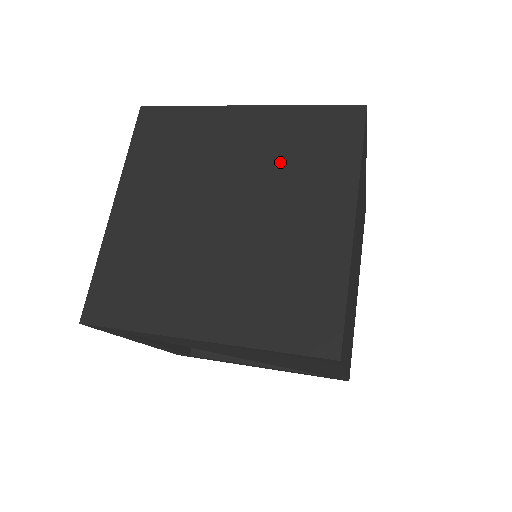
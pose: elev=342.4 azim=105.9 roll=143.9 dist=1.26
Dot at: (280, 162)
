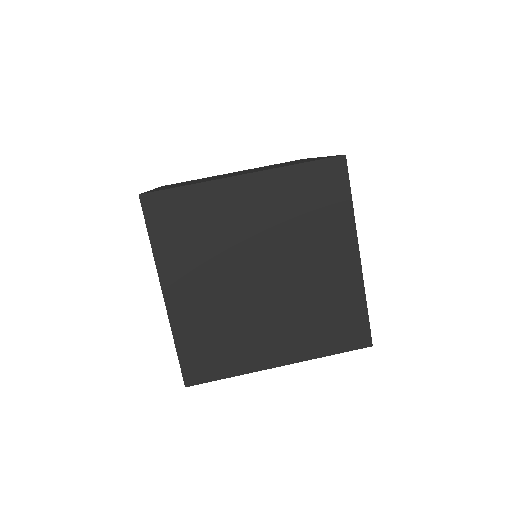
Dot at: (292, 222)
